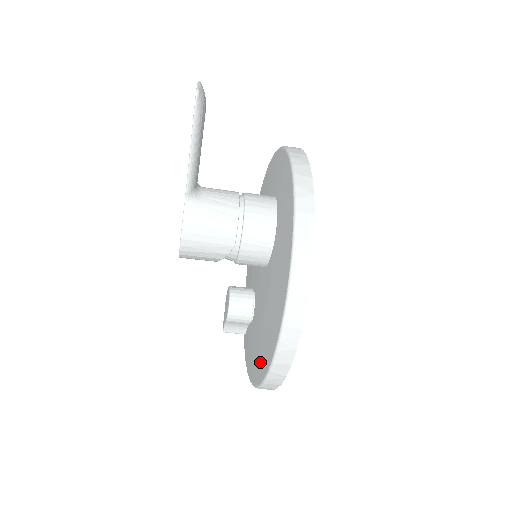
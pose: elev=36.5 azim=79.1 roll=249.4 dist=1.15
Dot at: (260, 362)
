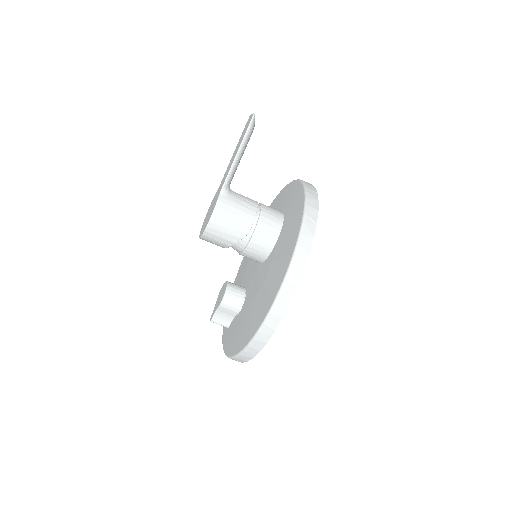
Dot at: (251, 327)
